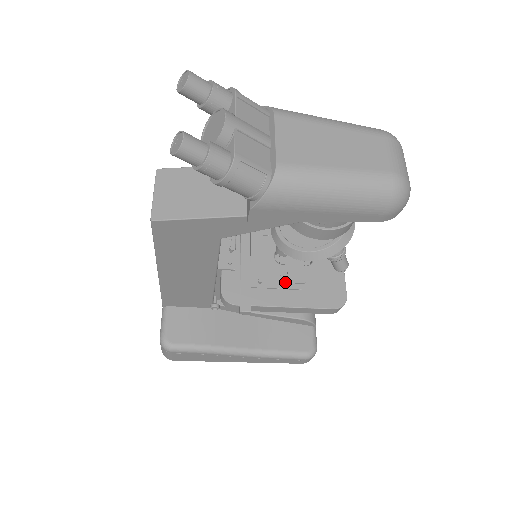
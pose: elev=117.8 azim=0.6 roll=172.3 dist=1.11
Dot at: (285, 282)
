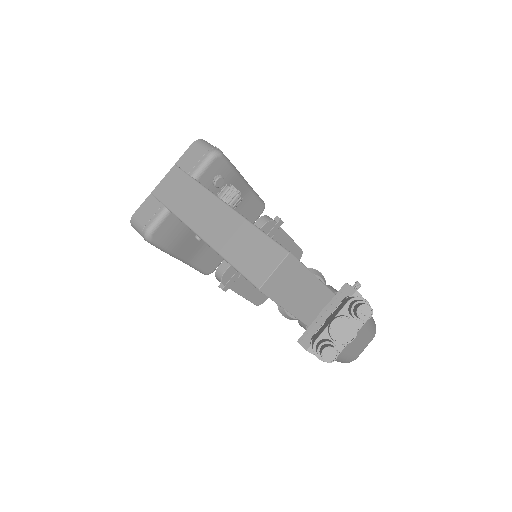
Dot at: occluded
